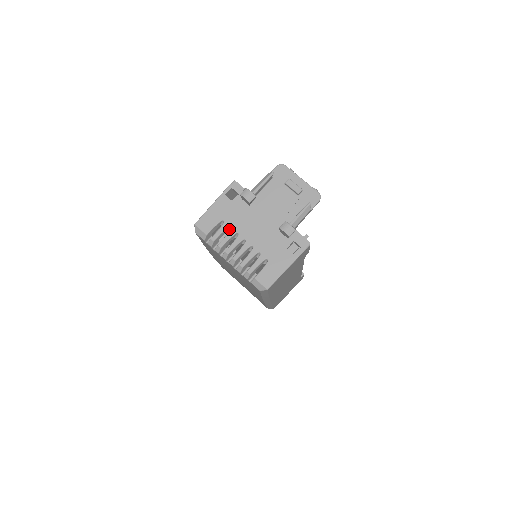
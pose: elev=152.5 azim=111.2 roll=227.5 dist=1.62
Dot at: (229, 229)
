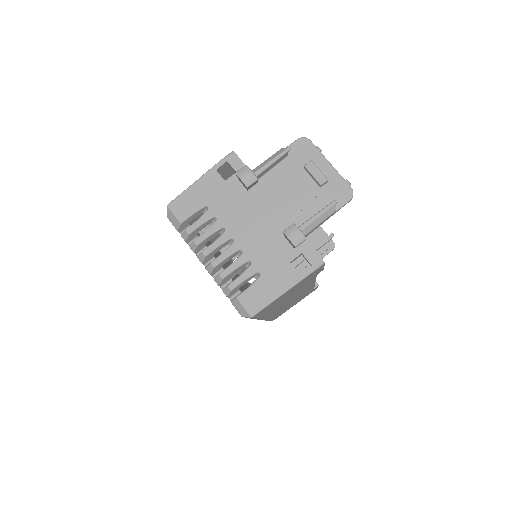
Dot at: (214, 220)
